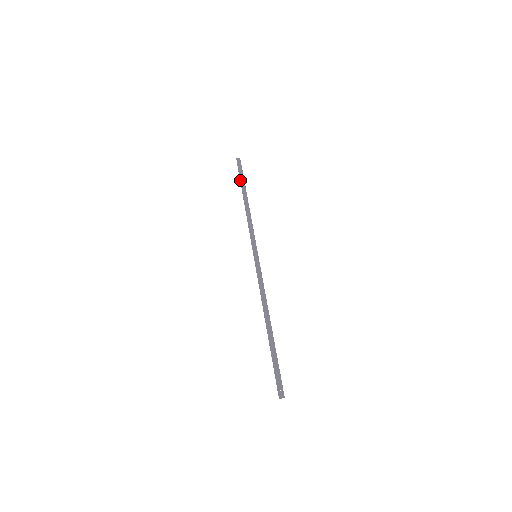
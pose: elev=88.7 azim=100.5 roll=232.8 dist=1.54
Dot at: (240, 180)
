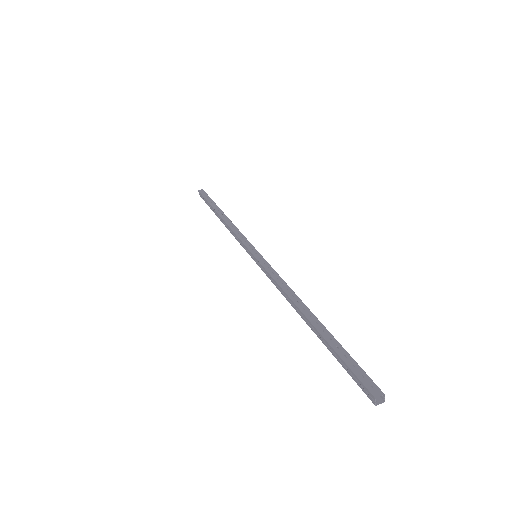
Dot at: (209, 203)
